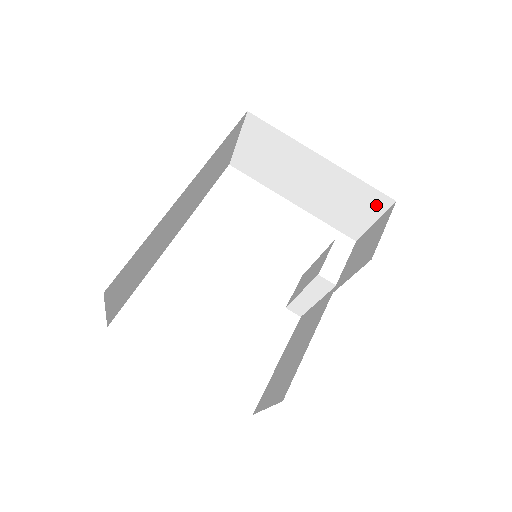
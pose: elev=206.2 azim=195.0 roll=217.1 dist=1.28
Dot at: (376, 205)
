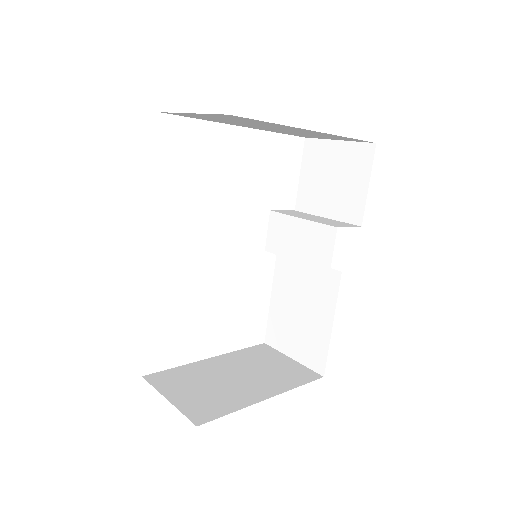
Dot at: (351, 140)
